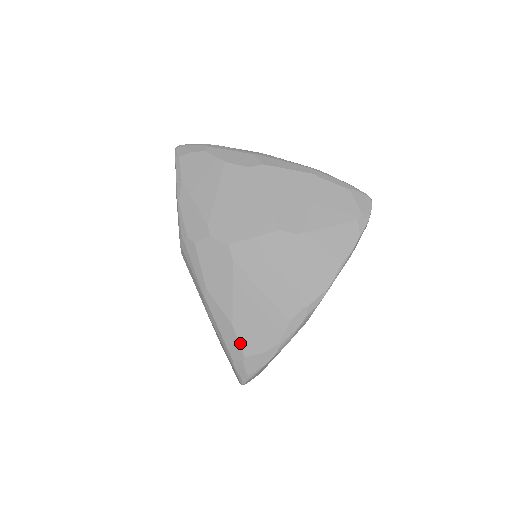
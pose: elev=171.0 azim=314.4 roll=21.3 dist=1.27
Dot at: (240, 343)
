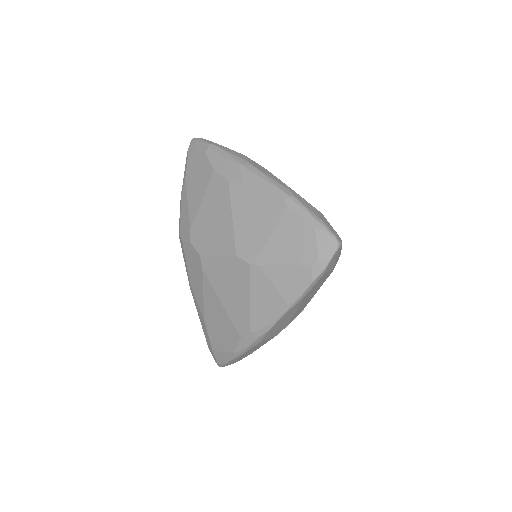
Dot at: (209, 337)
